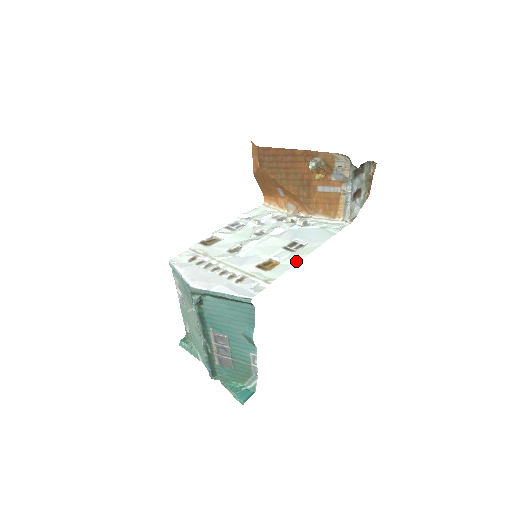
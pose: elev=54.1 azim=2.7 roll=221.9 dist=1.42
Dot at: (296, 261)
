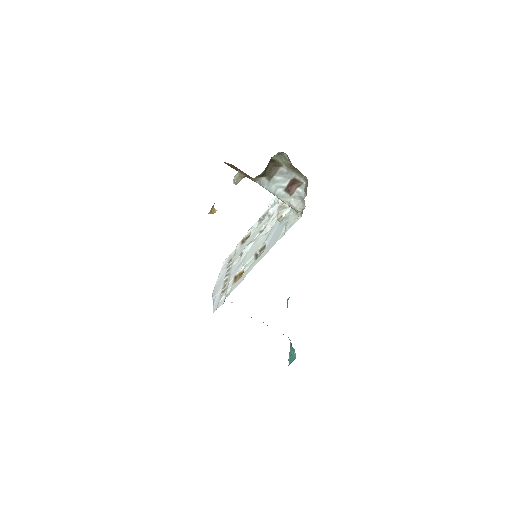
Dot at: (245, 275)
